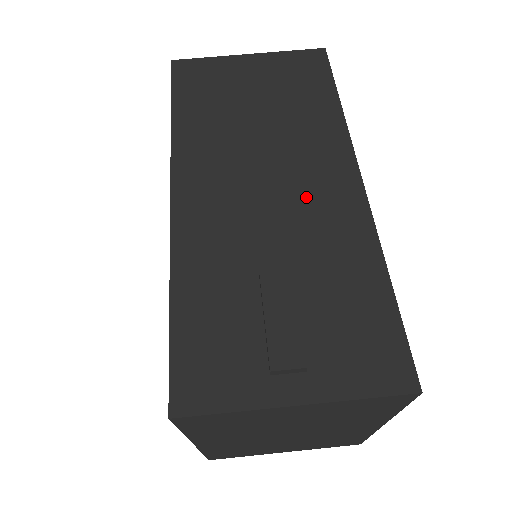
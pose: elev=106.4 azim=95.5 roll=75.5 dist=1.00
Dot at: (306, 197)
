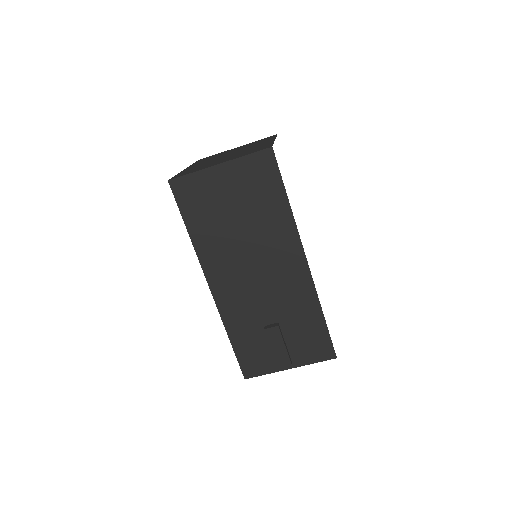
Dot at: (279, 278)
